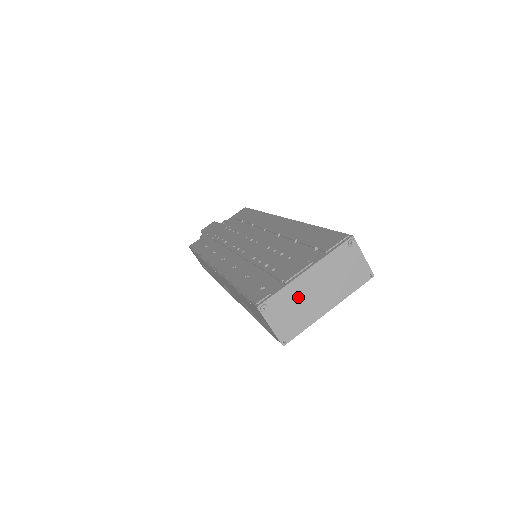
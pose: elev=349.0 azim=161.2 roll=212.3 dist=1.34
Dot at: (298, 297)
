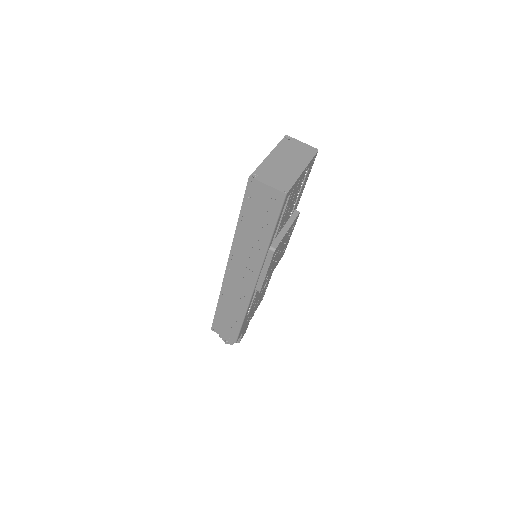
Dot at: (275, 167)
